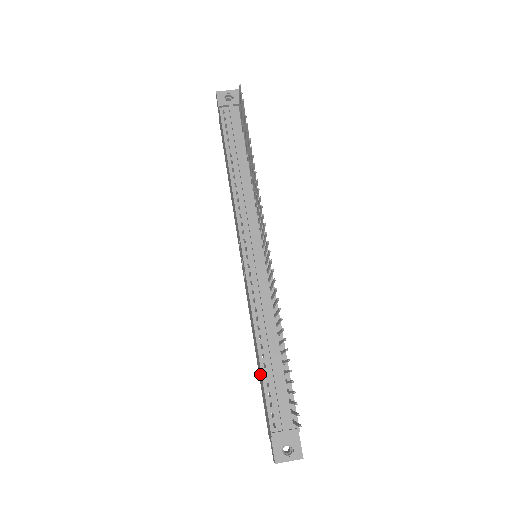
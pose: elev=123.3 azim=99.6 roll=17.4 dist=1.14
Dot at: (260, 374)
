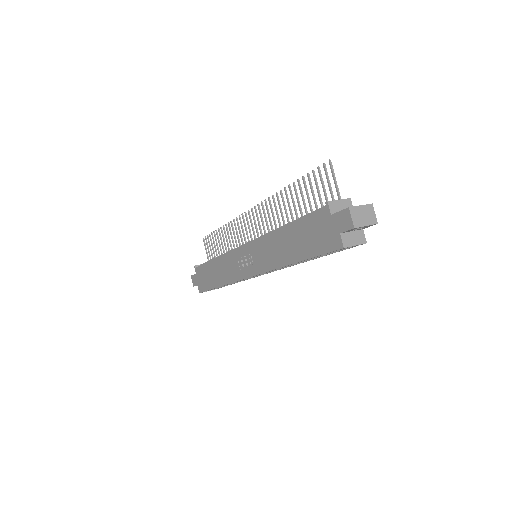
Dot at: (298, 237)
